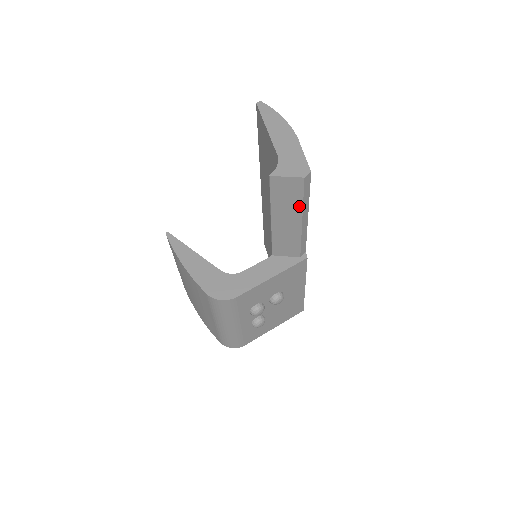
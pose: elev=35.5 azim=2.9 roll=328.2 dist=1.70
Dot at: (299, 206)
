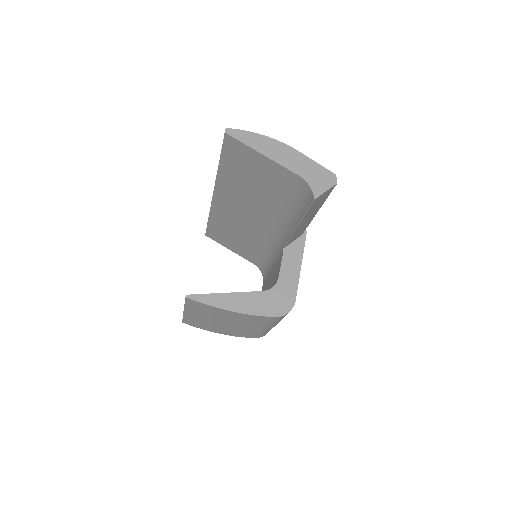
Dot at: (322, 203)
